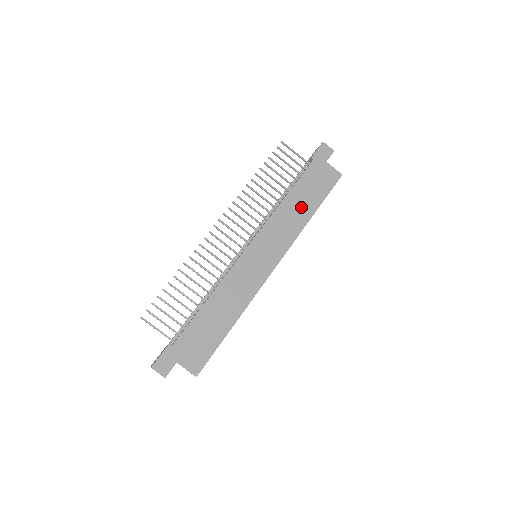
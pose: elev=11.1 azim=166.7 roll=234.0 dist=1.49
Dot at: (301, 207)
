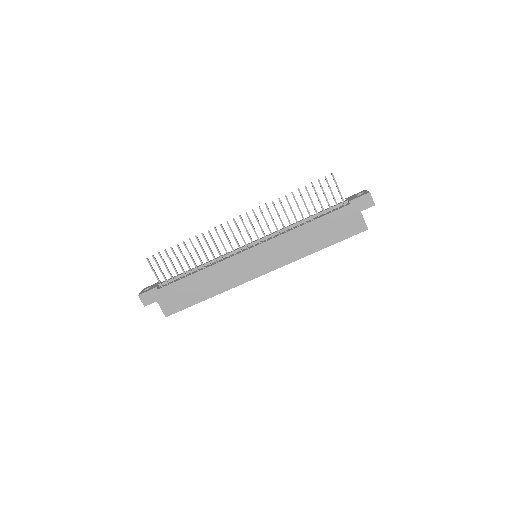
Dot at: (313, 239)
